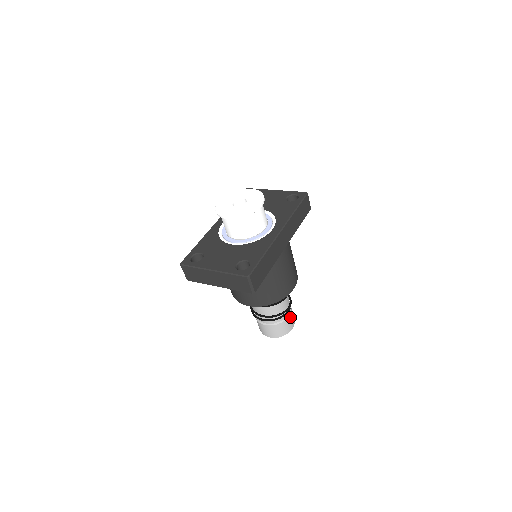
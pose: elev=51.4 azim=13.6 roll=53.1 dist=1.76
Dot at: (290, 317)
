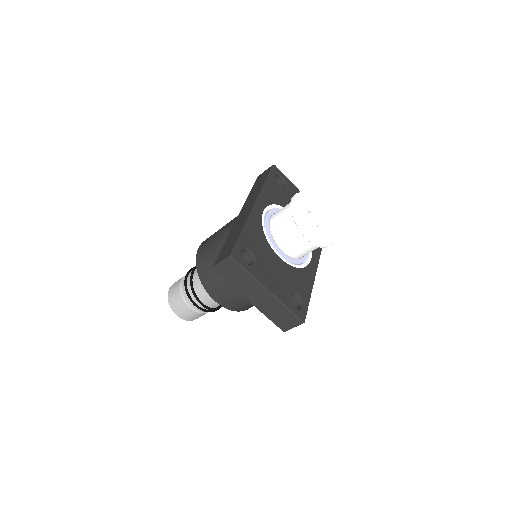
Dot at: occluded
